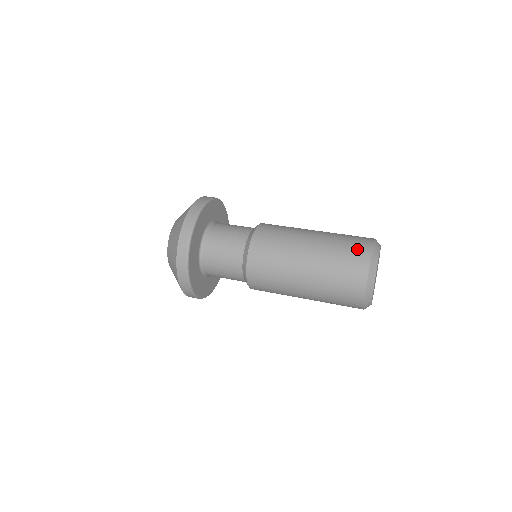
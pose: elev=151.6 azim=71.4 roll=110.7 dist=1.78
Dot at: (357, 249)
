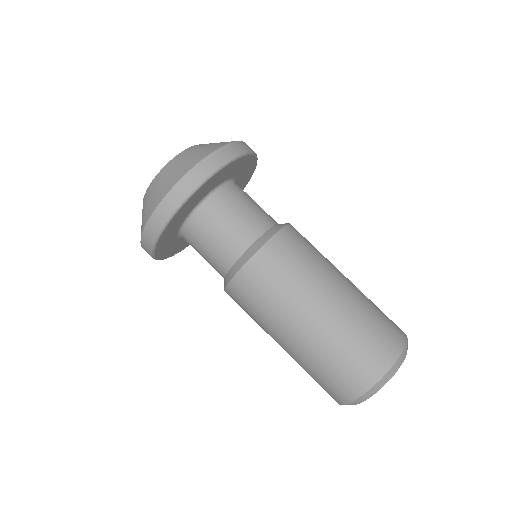
Dot at: (385, 341)
